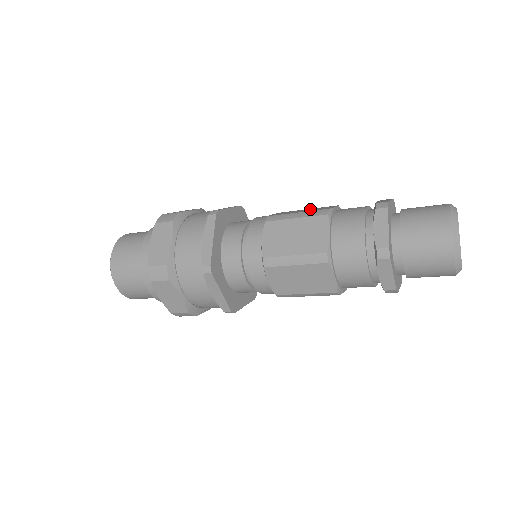
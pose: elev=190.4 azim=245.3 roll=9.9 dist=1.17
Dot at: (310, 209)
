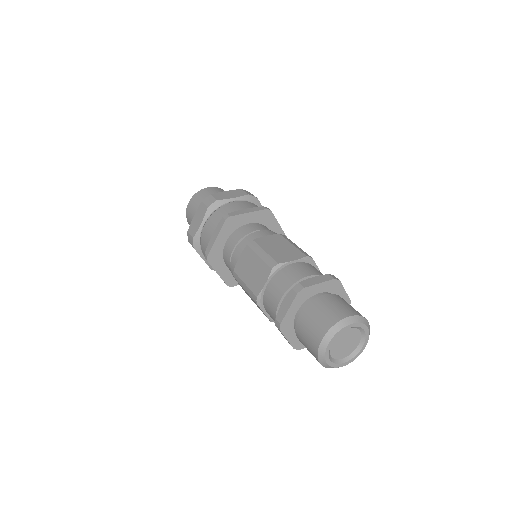
Dot at: (286, 248)
